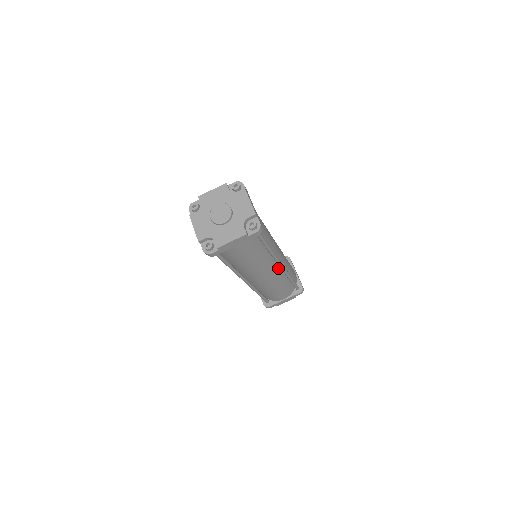
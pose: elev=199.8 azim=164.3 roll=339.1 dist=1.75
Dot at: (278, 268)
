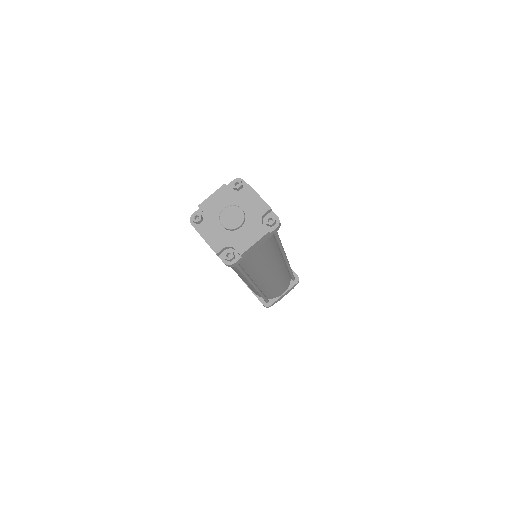
Dot at: (282, 262)
